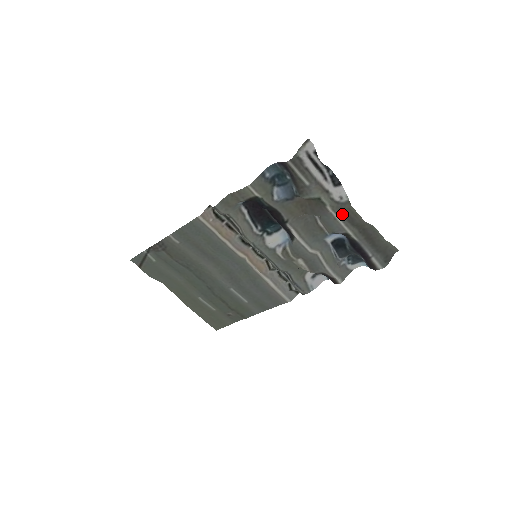
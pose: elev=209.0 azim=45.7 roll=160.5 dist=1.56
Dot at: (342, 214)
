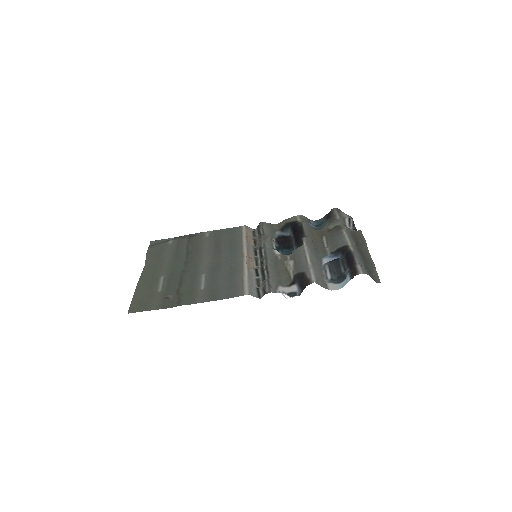
Dot at: (351, 234)
